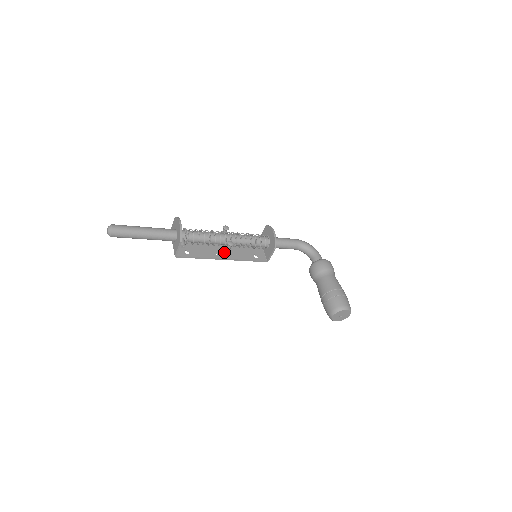
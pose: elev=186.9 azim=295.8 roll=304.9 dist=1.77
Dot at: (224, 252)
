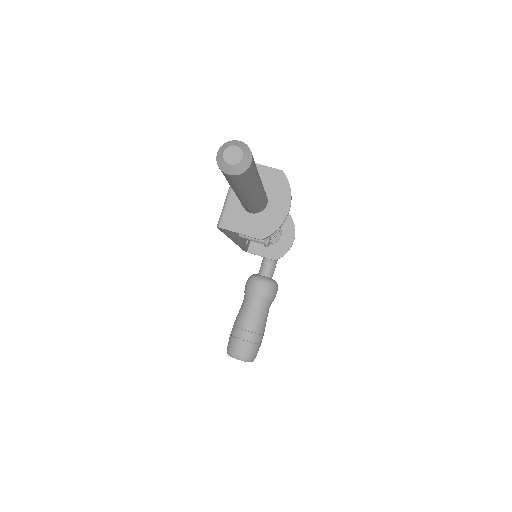
Dot at: occluded
